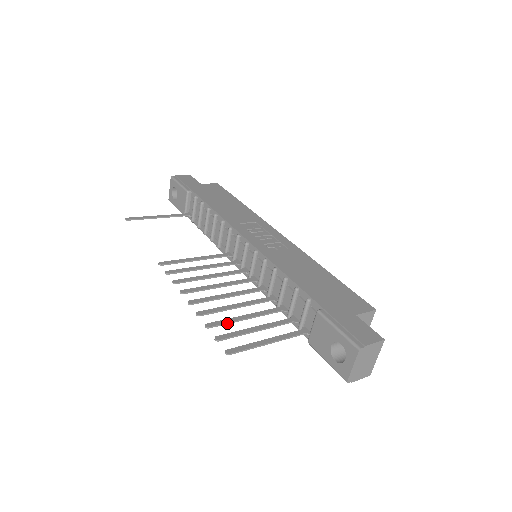
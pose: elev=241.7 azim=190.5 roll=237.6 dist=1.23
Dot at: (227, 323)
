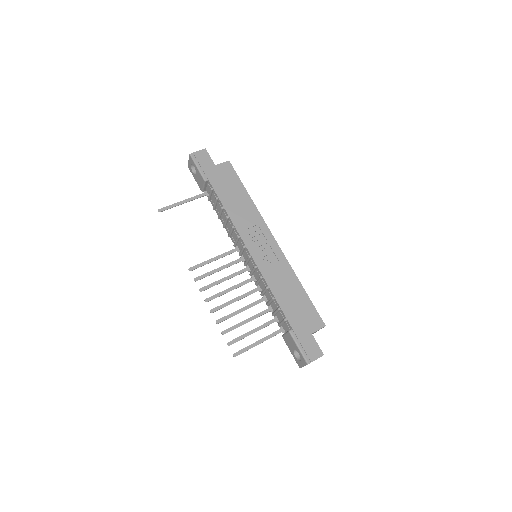
Dot at: occluded
